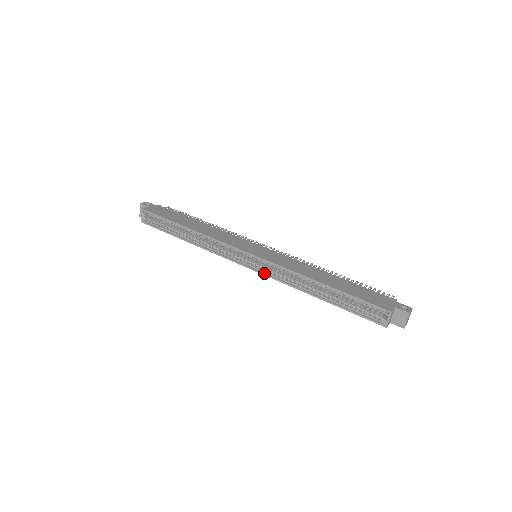
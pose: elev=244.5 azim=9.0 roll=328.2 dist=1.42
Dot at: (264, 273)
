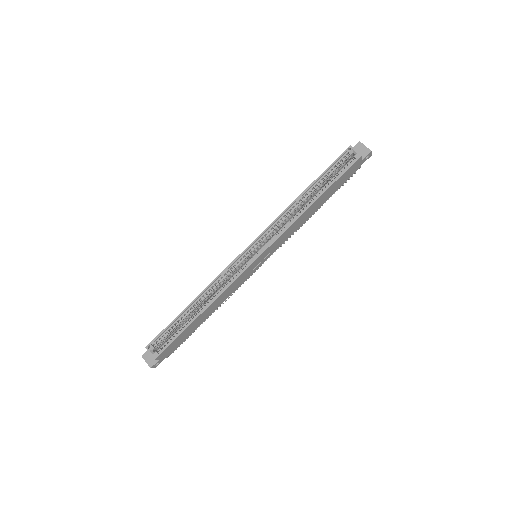
Dot at: (270, 243)
